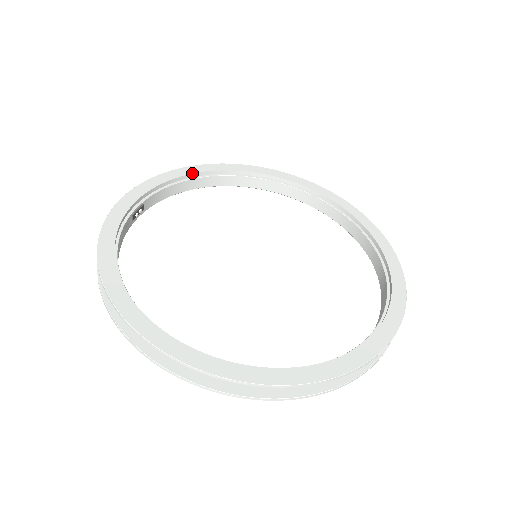
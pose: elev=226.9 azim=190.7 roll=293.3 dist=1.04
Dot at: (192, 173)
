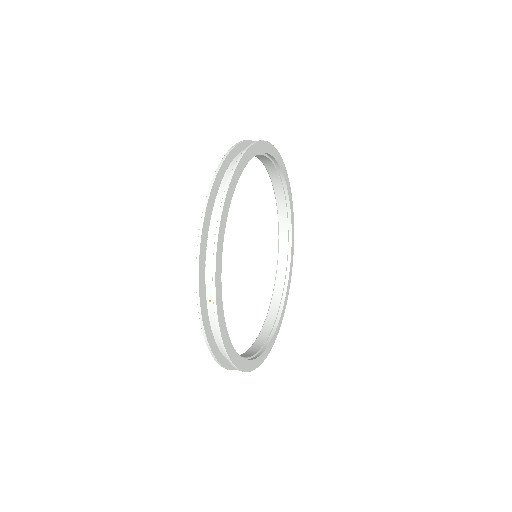
Dot at: (278, 161)
